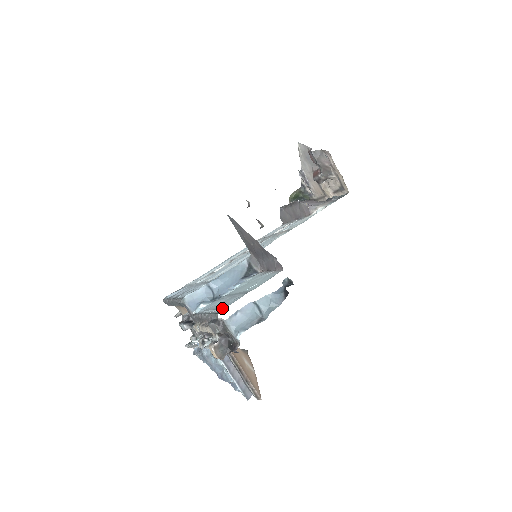
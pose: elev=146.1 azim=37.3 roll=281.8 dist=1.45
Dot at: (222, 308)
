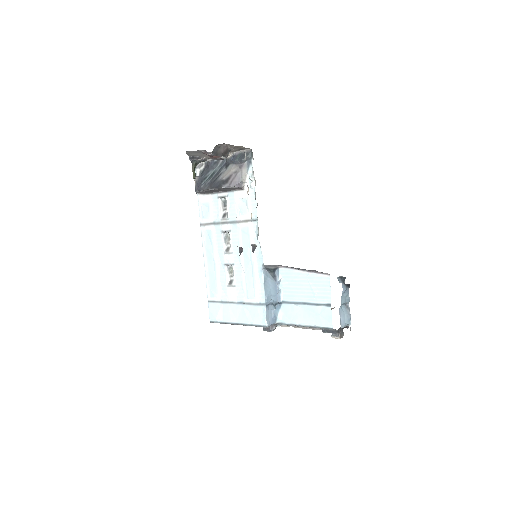
Dot at: (328, 324)
